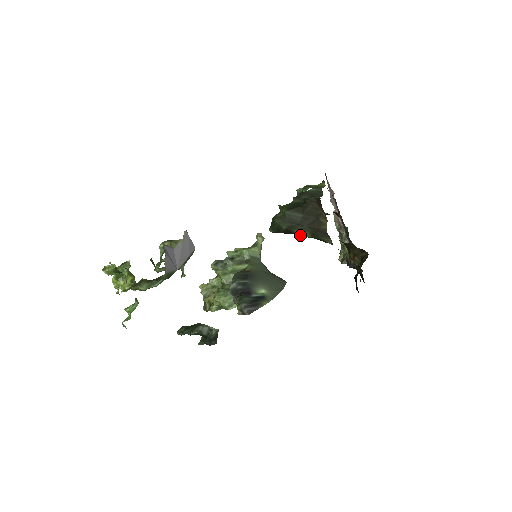
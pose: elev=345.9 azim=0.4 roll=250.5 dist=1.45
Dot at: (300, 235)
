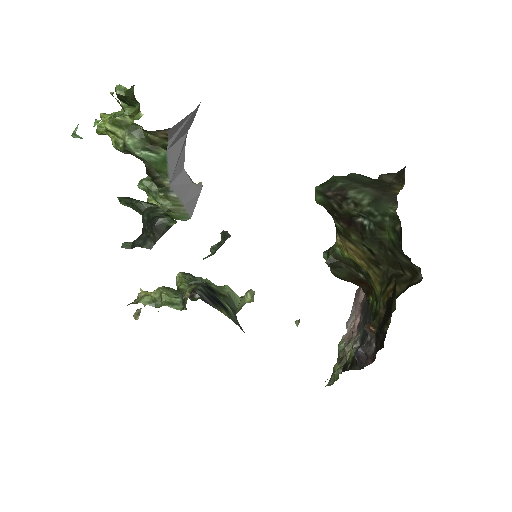
Dot at: (350, 208)
